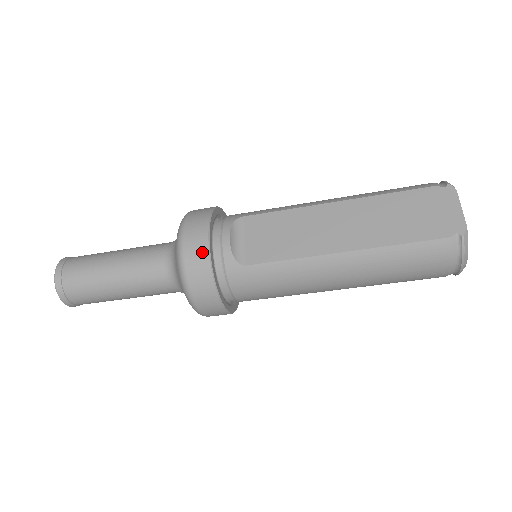
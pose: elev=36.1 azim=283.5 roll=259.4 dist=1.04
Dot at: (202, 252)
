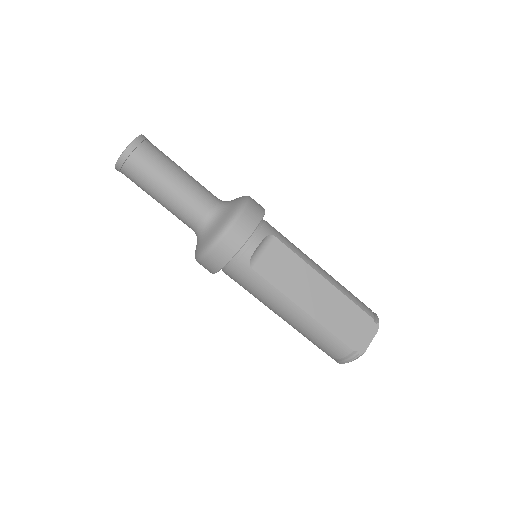
Dot at: (239, 242)
